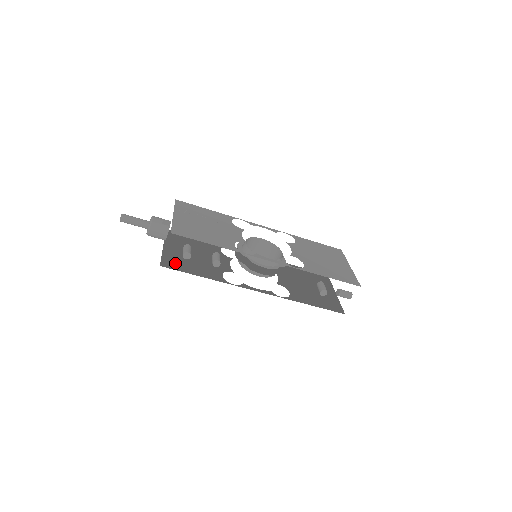
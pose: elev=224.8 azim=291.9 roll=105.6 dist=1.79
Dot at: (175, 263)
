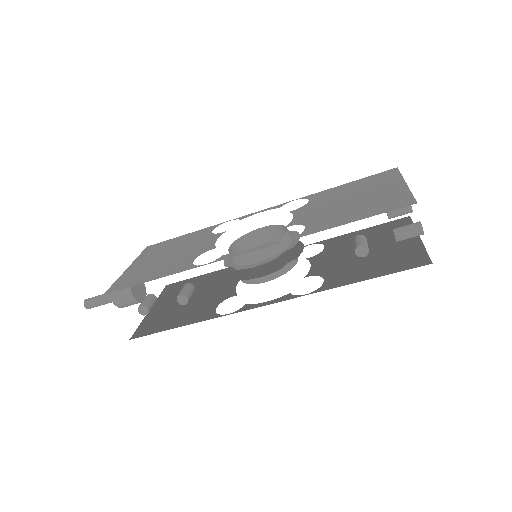
Dot at: (153, 325)
